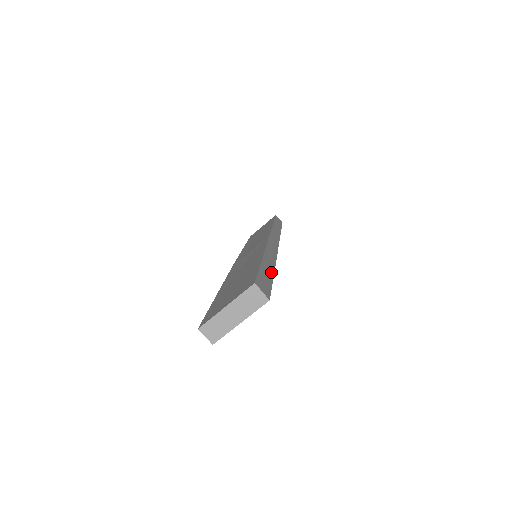
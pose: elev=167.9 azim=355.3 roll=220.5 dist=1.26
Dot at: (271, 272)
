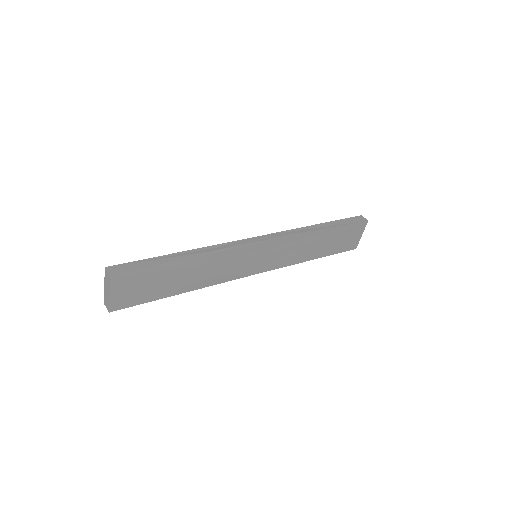
Dot at: (169, 261)
